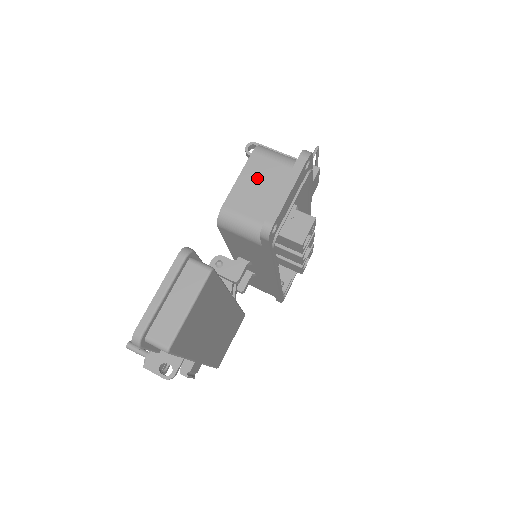
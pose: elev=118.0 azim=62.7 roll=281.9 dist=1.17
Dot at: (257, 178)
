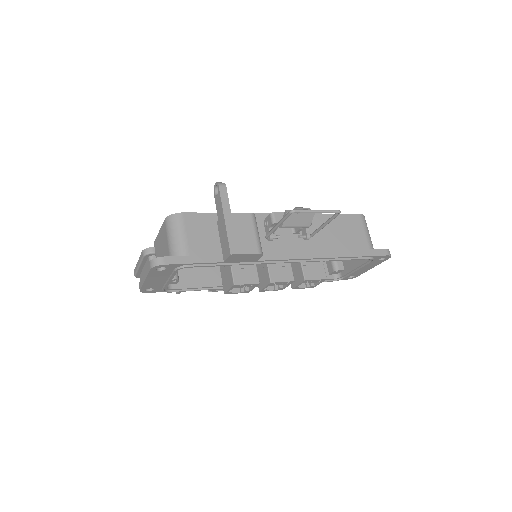
Dot at: (162, 242)
